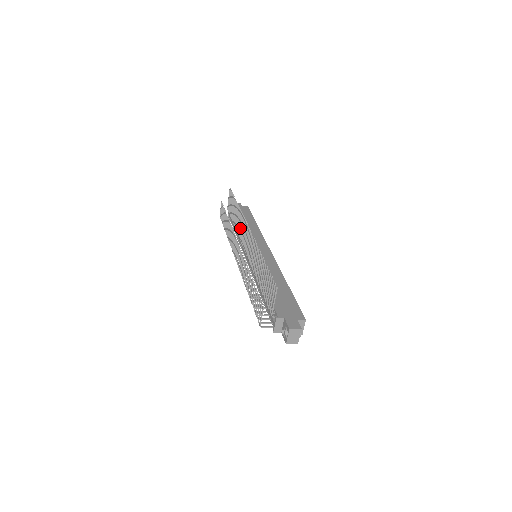
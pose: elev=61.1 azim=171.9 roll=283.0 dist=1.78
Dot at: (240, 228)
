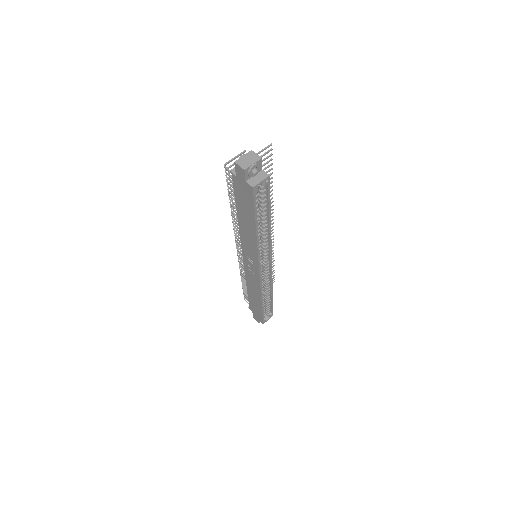
Dot at: occluded
